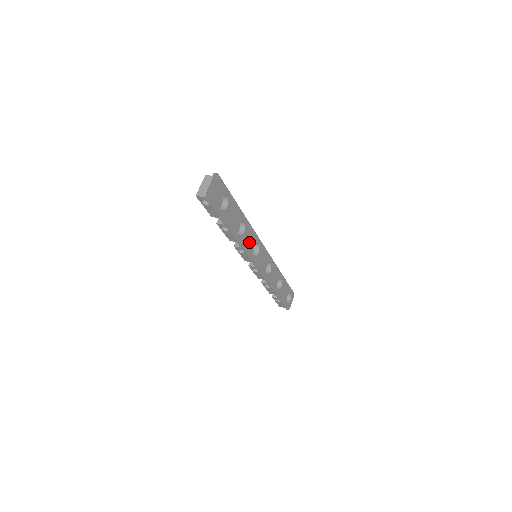
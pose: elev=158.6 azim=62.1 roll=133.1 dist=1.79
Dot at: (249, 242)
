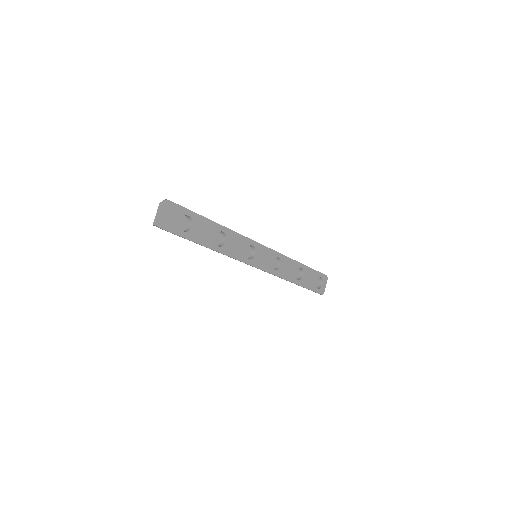
Dot at: (237, 248)
